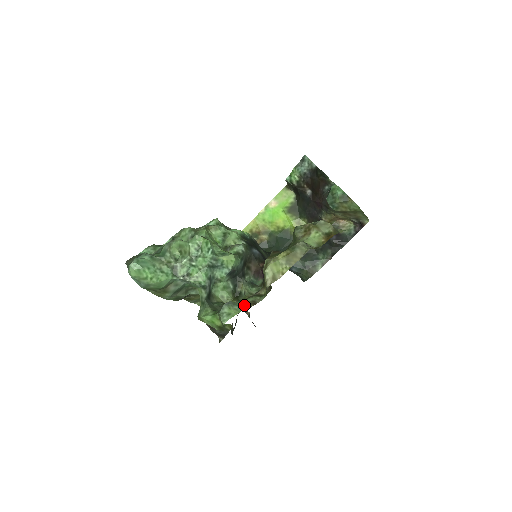
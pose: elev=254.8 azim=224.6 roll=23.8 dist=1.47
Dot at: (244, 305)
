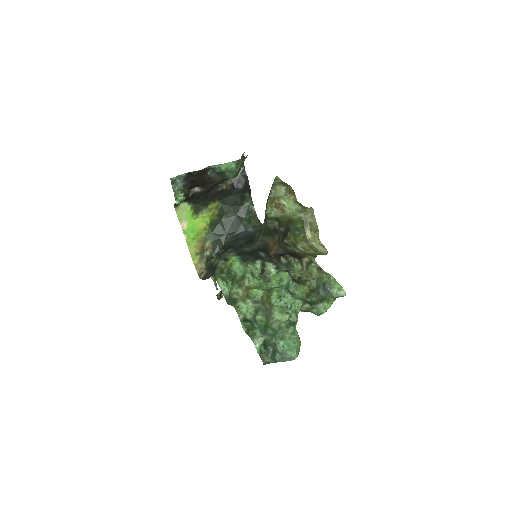
Dot at: (326, 277)
